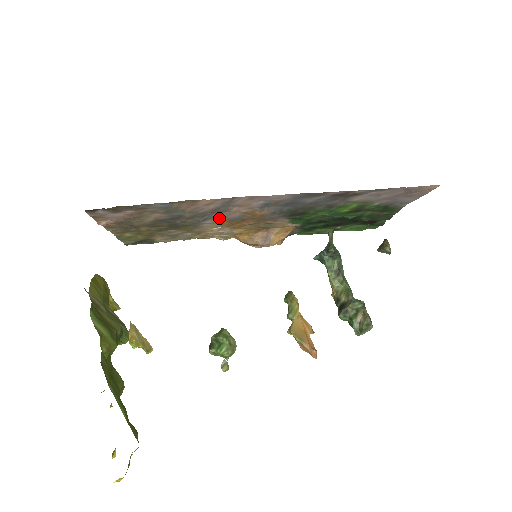
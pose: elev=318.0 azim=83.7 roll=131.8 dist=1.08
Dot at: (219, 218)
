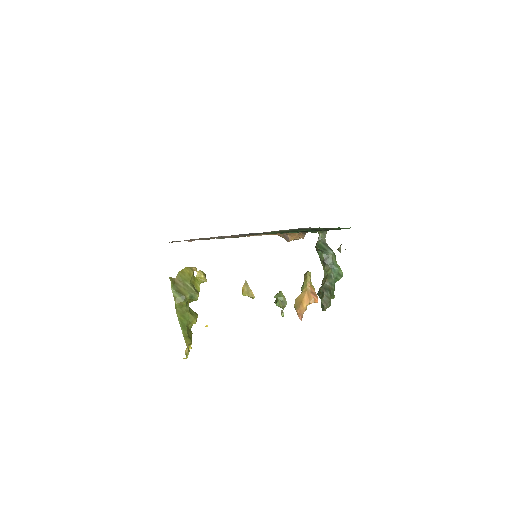
Dot at: occluded
